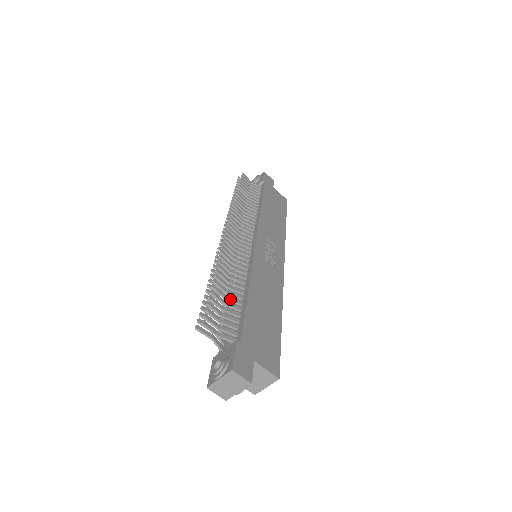
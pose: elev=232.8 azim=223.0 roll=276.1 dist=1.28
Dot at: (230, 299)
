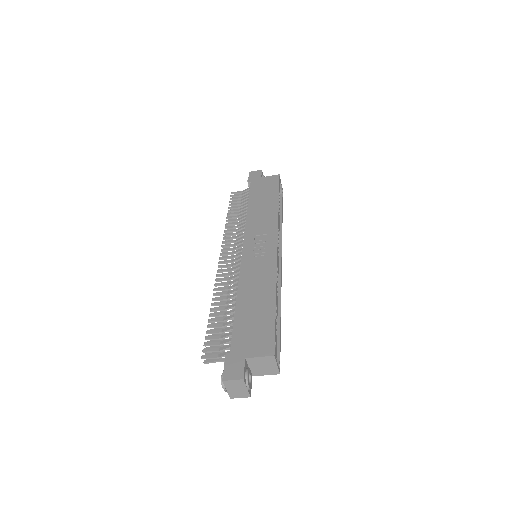
Dot at: (226, 319)
